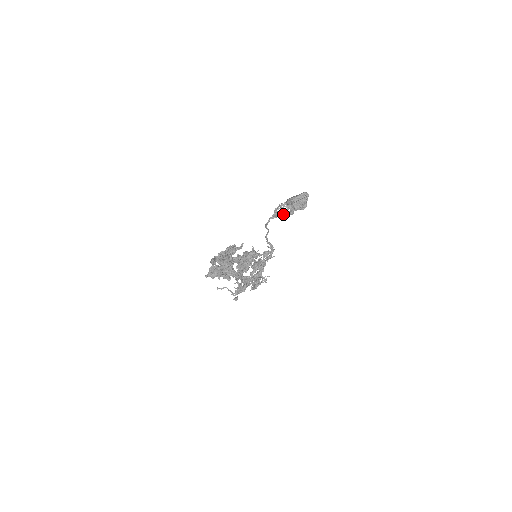
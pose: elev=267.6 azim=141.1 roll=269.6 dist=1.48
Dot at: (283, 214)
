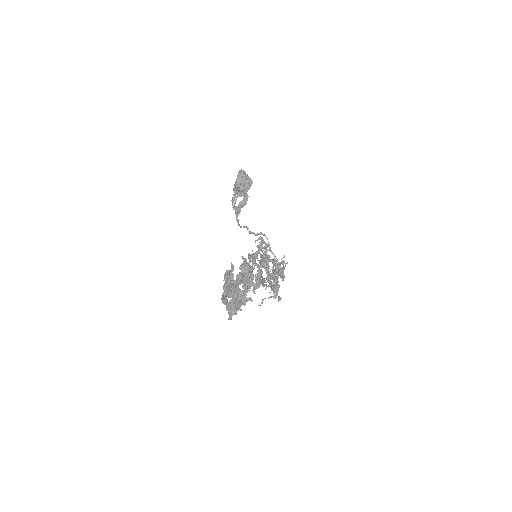
Dot at: (241, 204)
